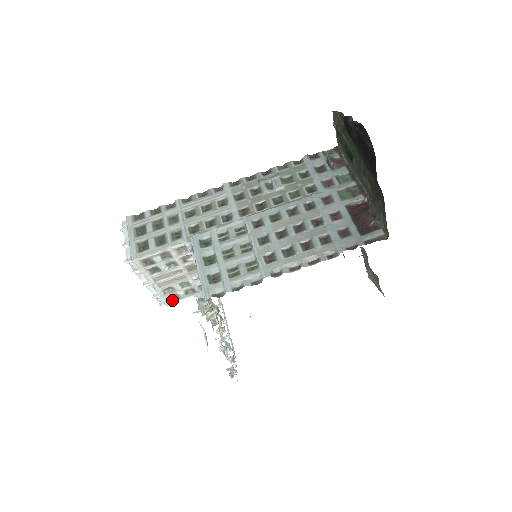
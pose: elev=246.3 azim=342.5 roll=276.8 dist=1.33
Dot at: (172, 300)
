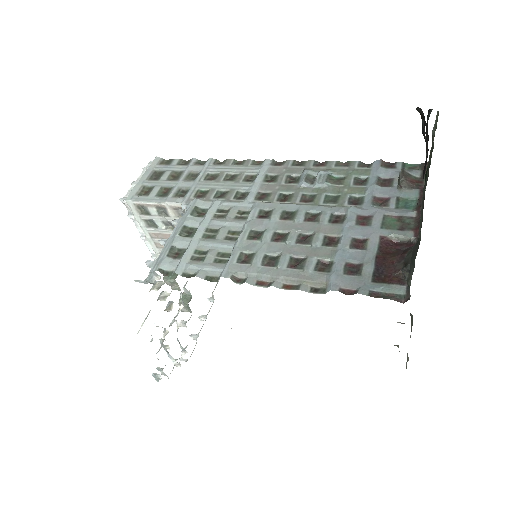
Dot at: occluded
